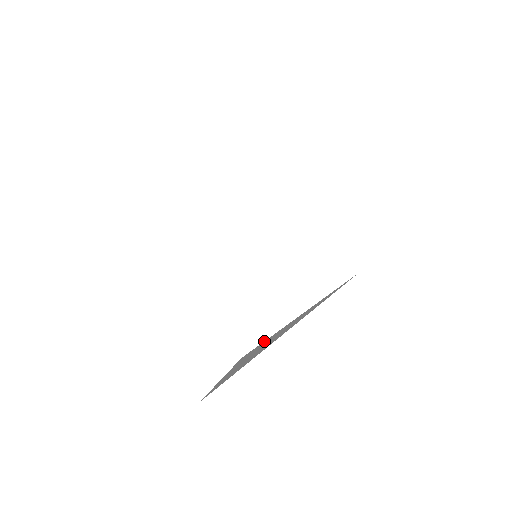
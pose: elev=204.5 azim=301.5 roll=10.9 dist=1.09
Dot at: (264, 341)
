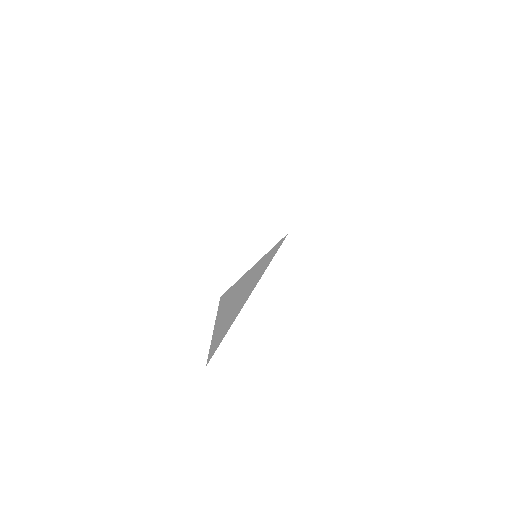
Dot at: (234, 284)
